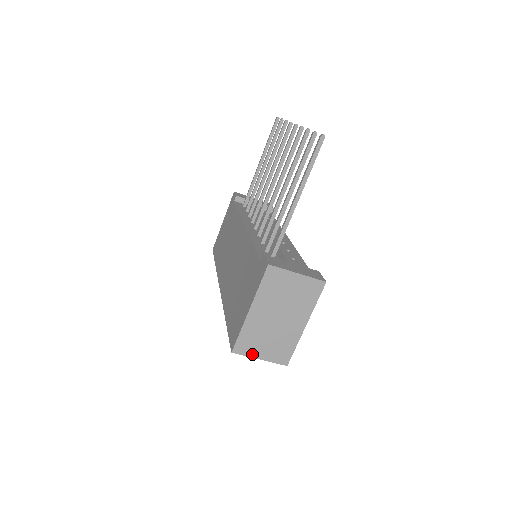
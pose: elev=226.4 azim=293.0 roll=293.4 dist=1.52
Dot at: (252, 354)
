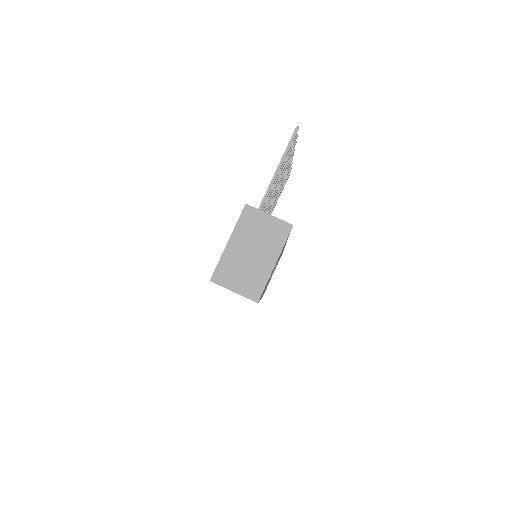
Dot at: (227, 285)
